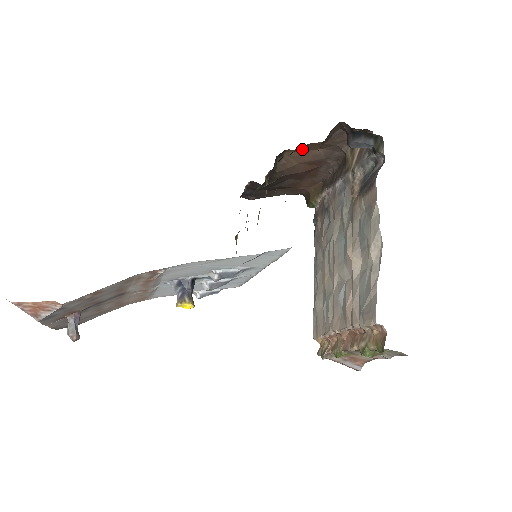
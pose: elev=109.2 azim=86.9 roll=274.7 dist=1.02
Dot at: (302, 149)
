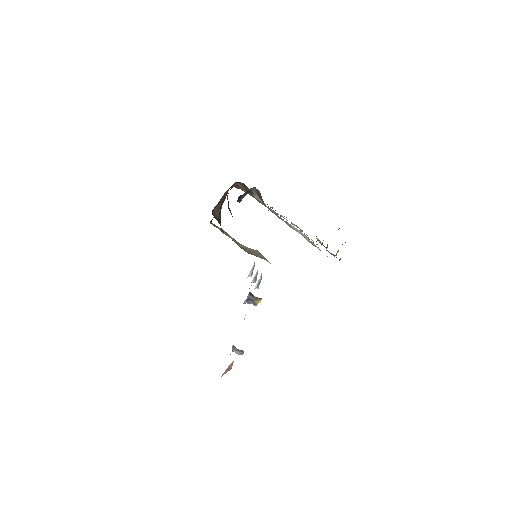
Dot at: occluded
